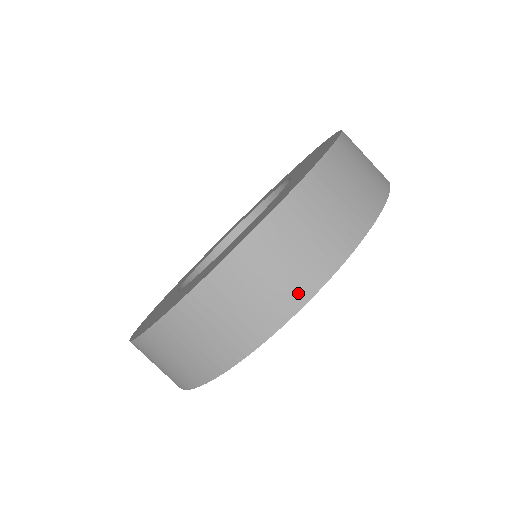
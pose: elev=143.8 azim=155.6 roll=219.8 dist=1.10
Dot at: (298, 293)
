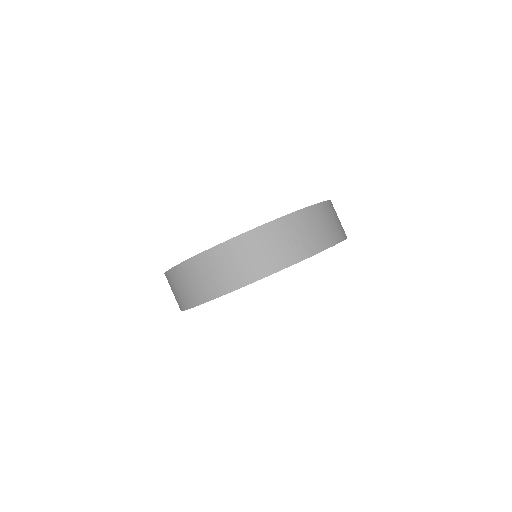
Dot at: (336, 237)
